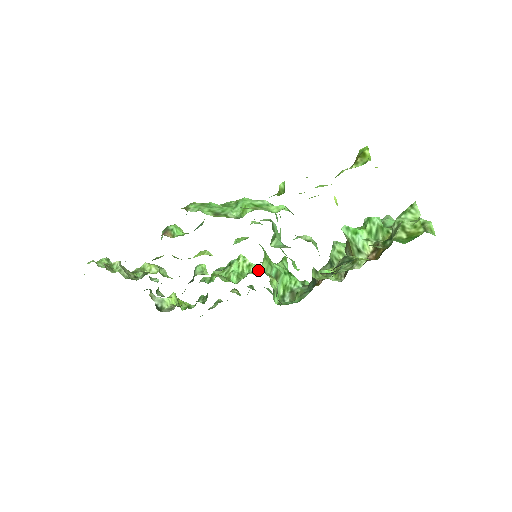
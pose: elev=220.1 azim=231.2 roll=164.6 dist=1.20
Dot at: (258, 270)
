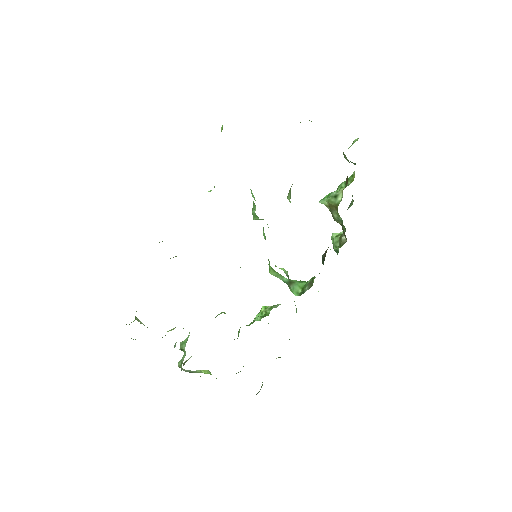
Dot at: (280, 304)
